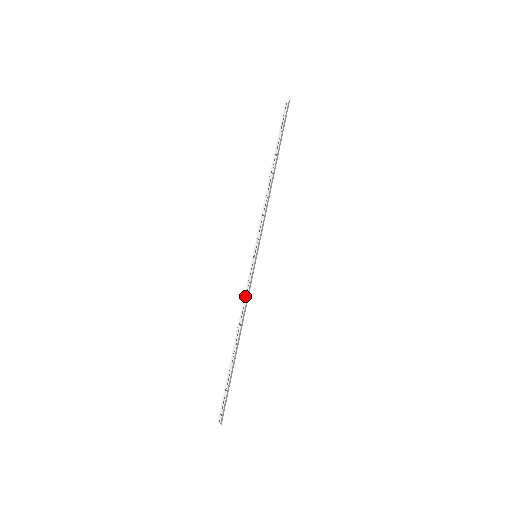
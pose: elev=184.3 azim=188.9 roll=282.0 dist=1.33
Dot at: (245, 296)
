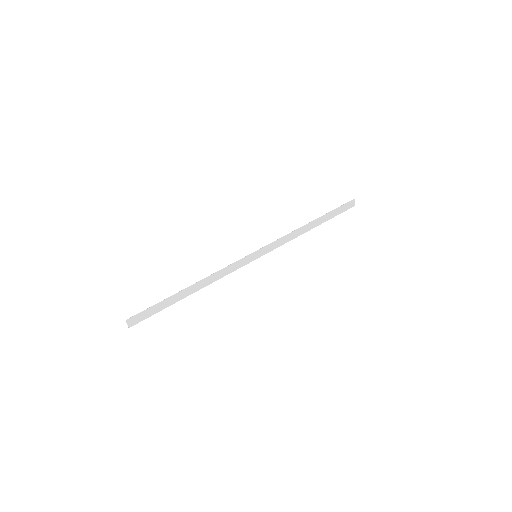
Dot at: (227, 274)
